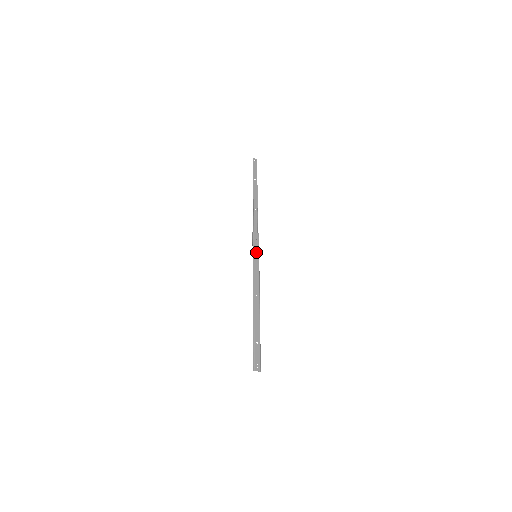
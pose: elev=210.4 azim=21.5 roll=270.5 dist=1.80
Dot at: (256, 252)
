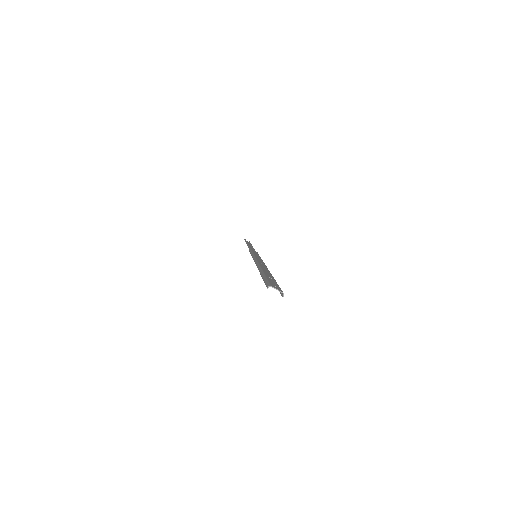
Dot at: (256, 254)
